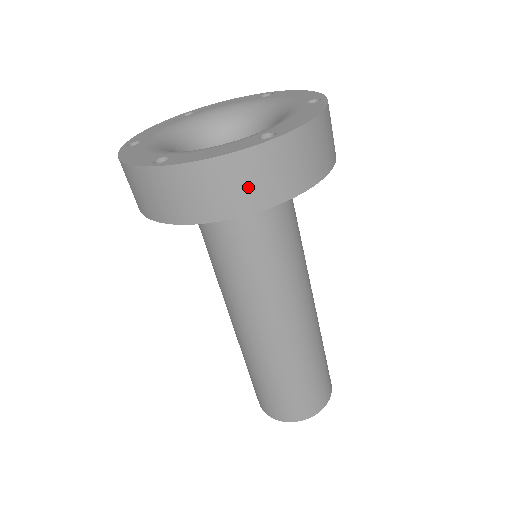
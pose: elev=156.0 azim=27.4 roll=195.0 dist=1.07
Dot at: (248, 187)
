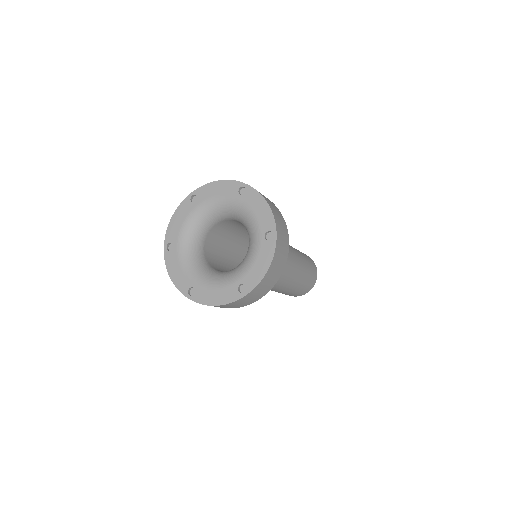
Dot at: (238, 305)
